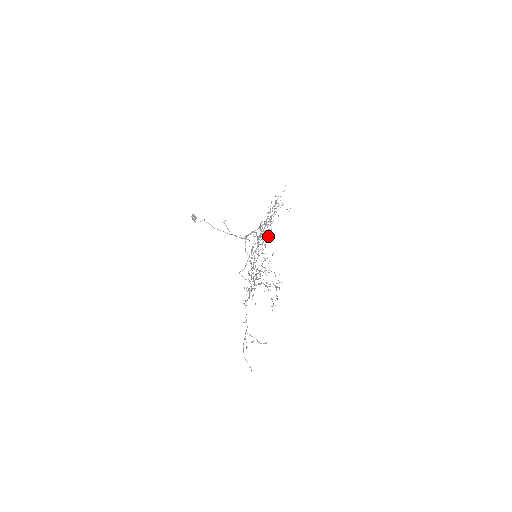
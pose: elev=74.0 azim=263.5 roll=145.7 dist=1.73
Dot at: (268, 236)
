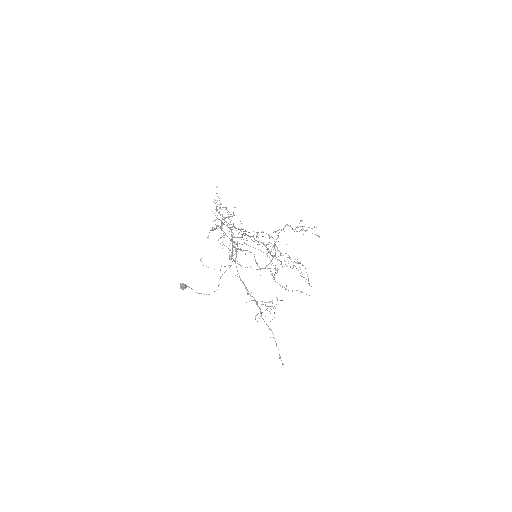
Dot at: occluded
